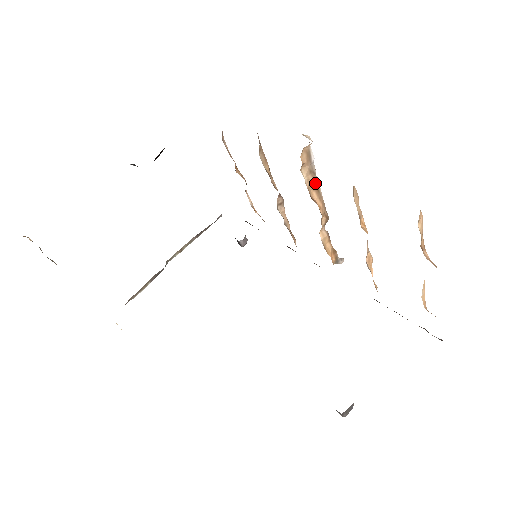
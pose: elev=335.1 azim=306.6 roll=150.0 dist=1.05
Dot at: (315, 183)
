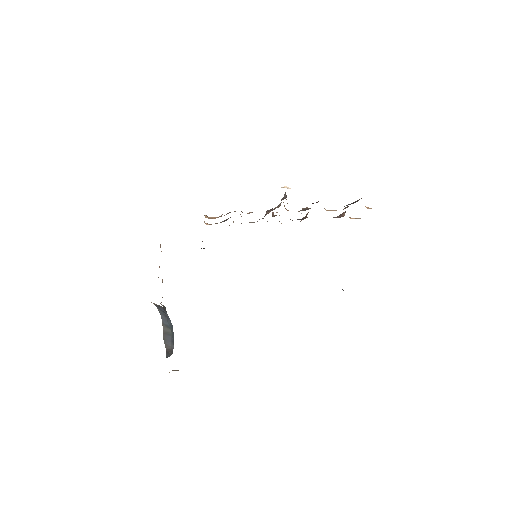
Dot at: occluded
